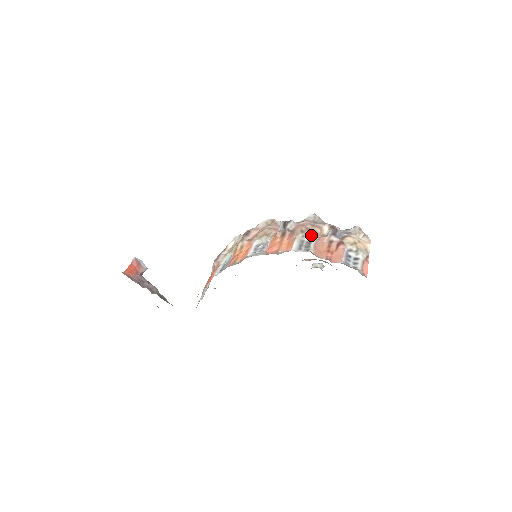
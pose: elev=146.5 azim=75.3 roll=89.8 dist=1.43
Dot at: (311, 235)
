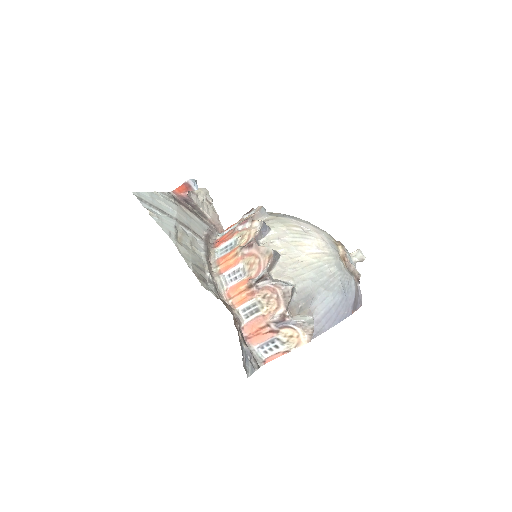
Dot at: (263, 307)
